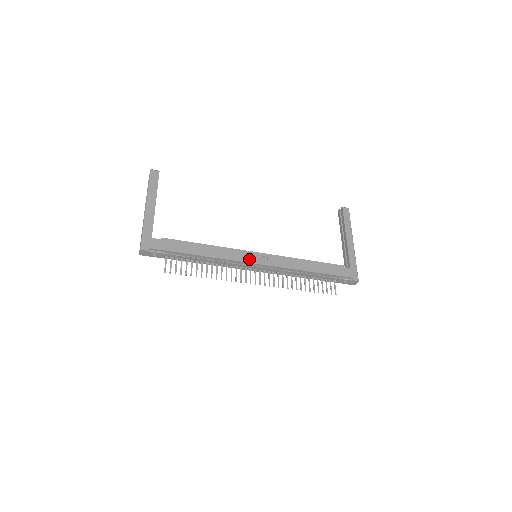
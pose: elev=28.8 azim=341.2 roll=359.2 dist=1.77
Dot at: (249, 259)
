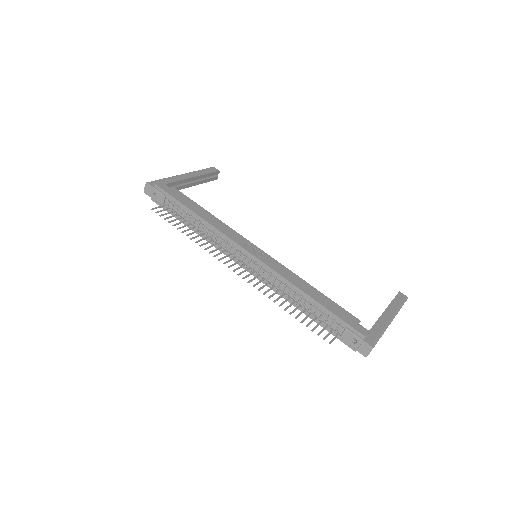
Dot at: (243, 244)
